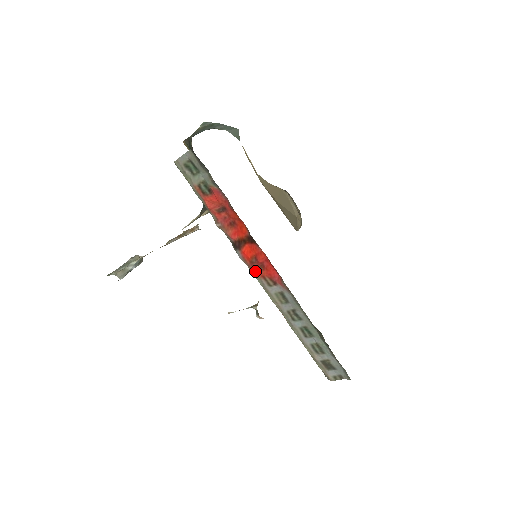
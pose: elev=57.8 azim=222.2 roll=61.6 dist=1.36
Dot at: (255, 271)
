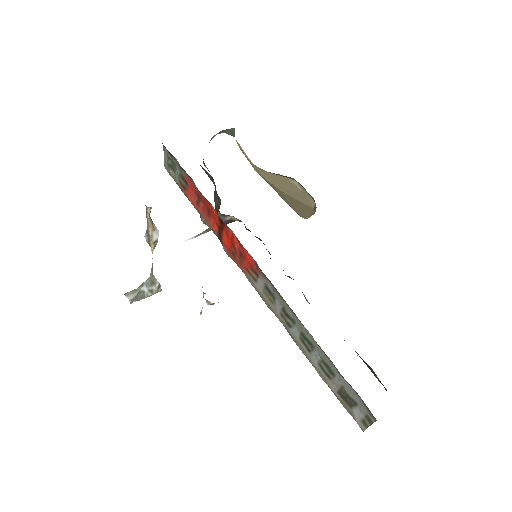
Dot at: (240, 266)
